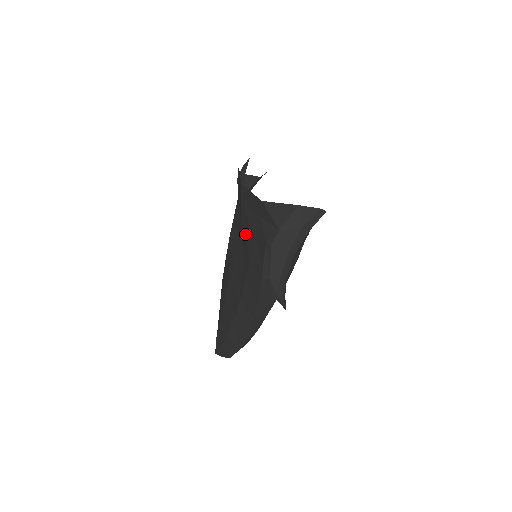
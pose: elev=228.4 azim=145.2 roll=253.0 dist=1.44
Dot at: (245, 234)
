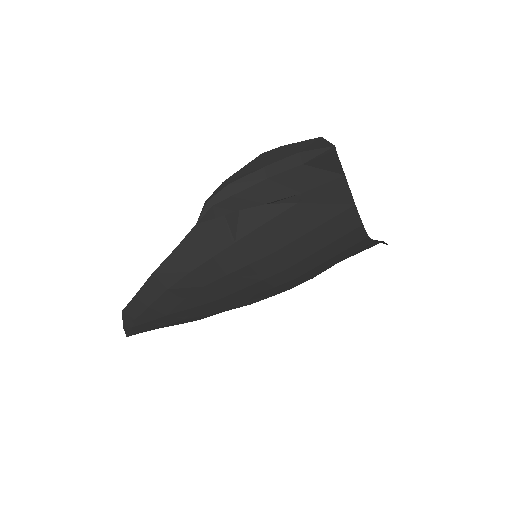
Dot at: occluded
